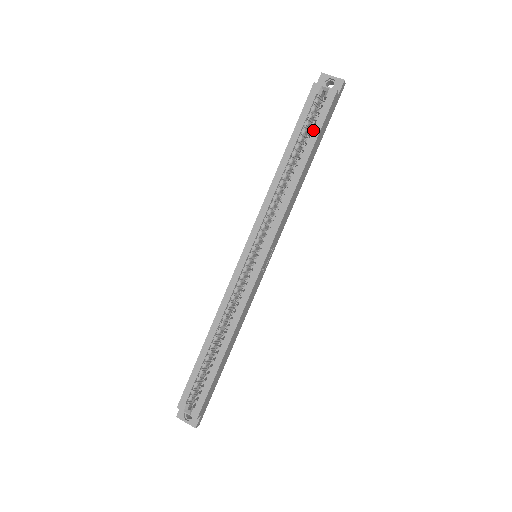
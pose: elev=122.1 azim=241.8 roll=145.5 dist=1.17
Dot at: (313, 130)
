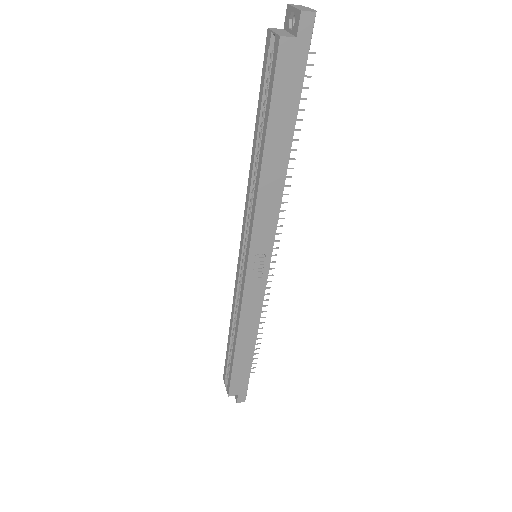
Dot at: (267, 103)
